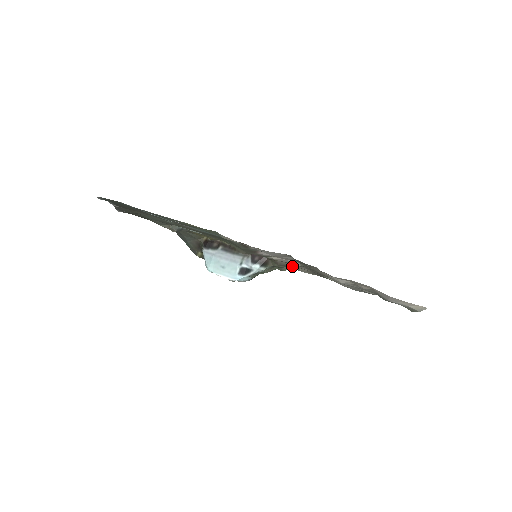
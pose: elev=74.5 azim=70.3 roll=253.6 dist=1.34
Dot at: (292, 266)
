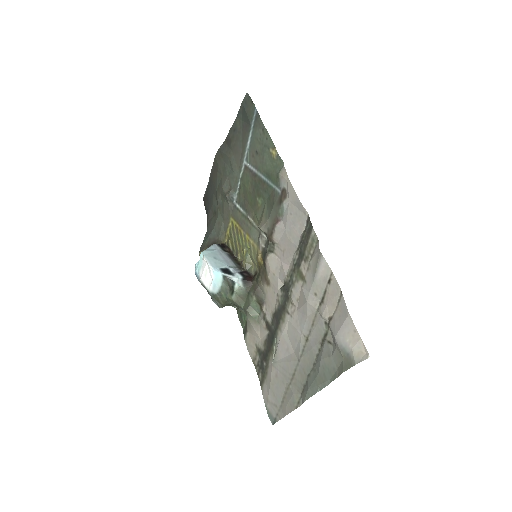
Dot at: (257, 316)
